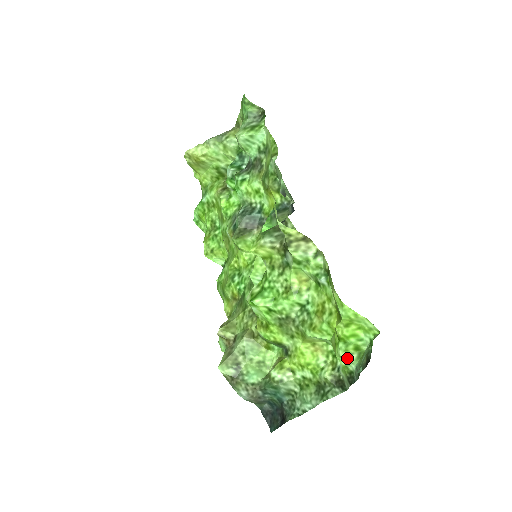
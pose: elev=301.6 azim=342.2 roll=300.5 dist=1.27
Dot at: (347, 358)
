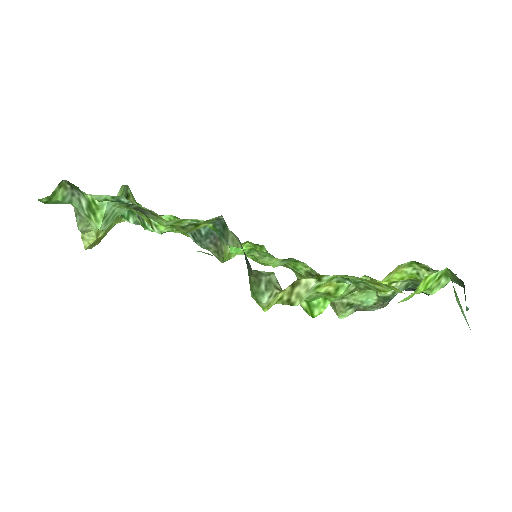
Dot at: (439, 288)
